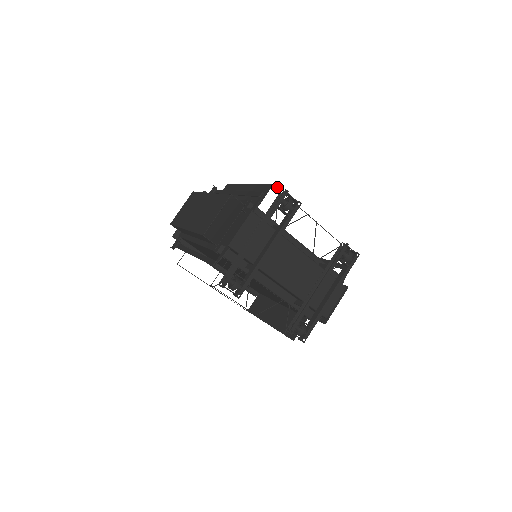
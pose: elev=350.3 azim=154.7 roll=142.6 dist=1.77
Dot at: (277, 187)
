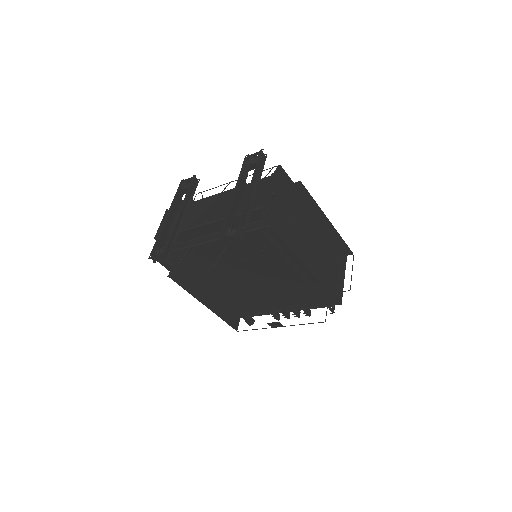
Dot at: occluded
